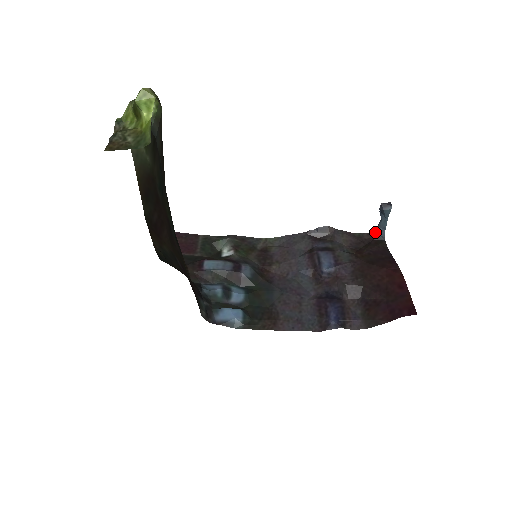
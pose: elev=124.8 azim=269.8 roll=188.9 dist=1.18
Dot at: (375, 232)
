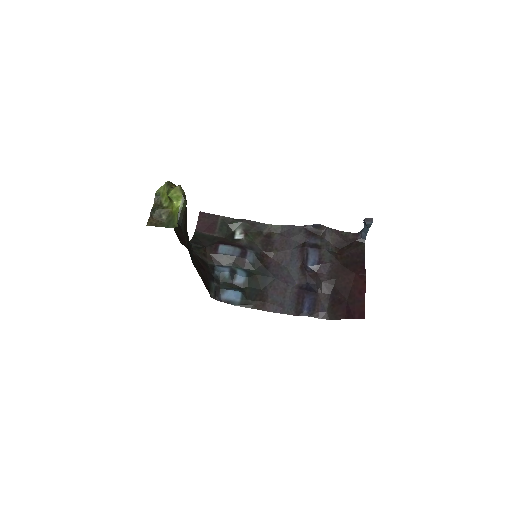
Dot at: (359, 234)
